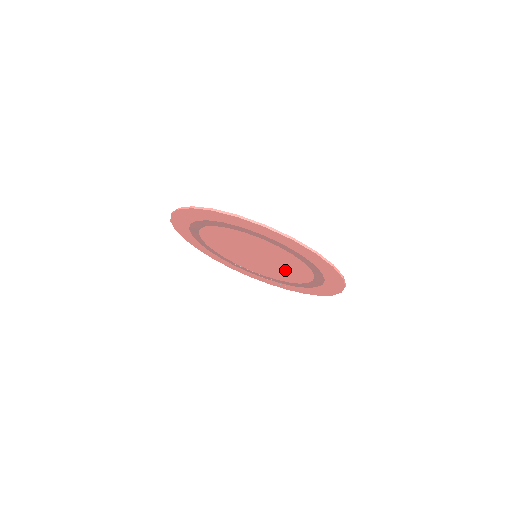
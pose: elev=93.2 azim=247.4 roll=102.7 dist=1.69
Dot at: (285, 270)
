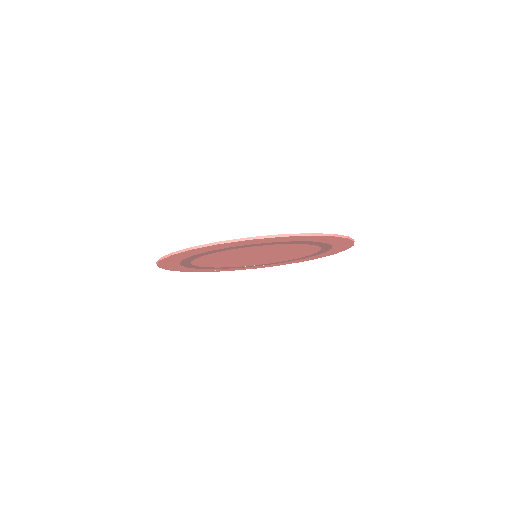
Dot at: occluded
